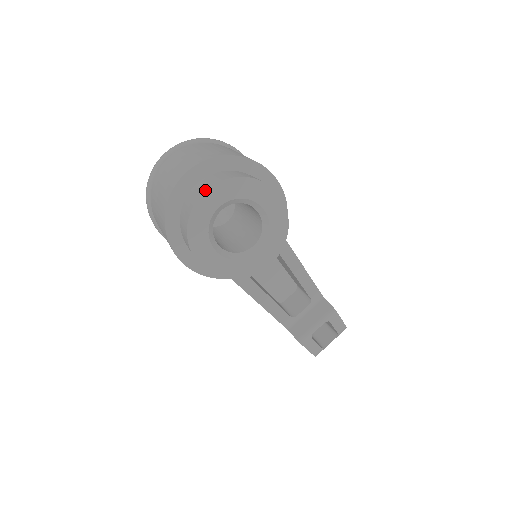
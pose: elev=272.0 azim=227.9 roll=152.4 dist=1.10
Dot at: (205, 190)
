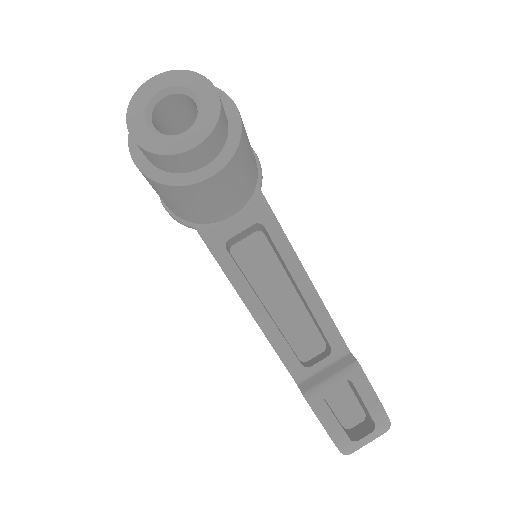
Dot at: (152, 78)
